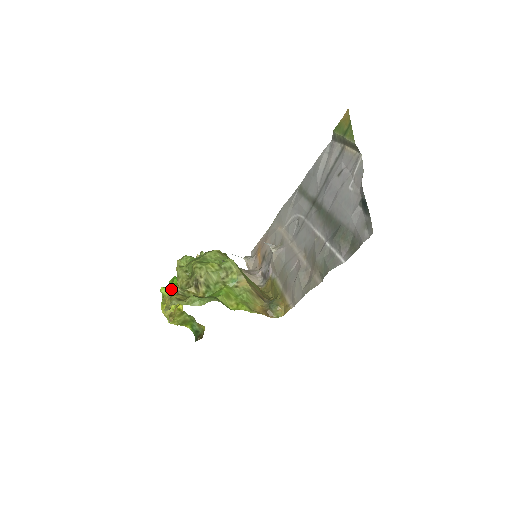
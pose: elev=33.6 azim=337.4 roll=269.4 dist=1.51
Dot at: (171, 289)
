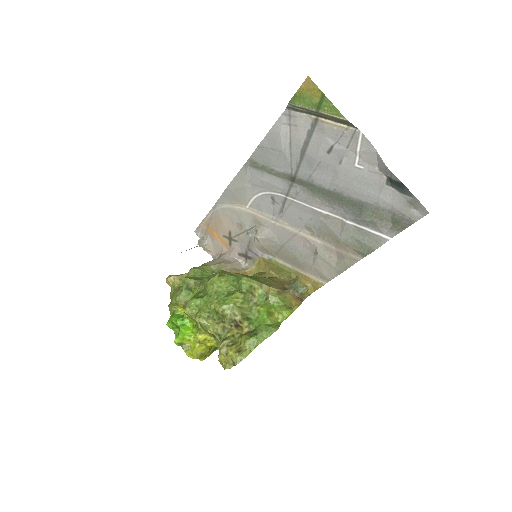
Dot at: (197, 338)
